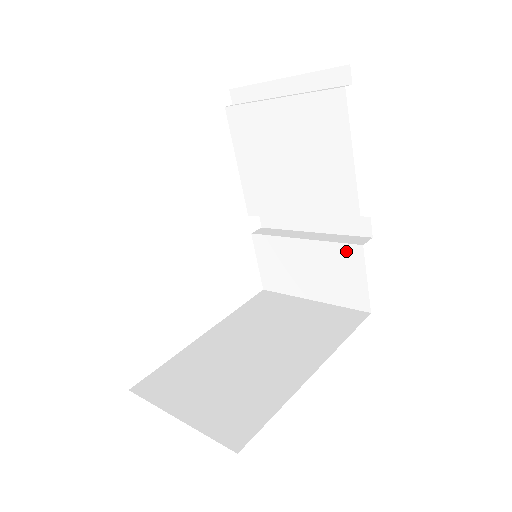
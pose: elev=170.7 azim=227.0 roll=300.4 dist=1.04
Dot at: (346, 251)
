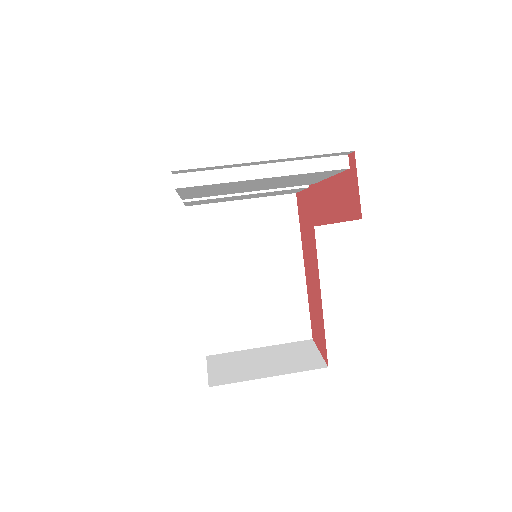
Dot at: occluded
